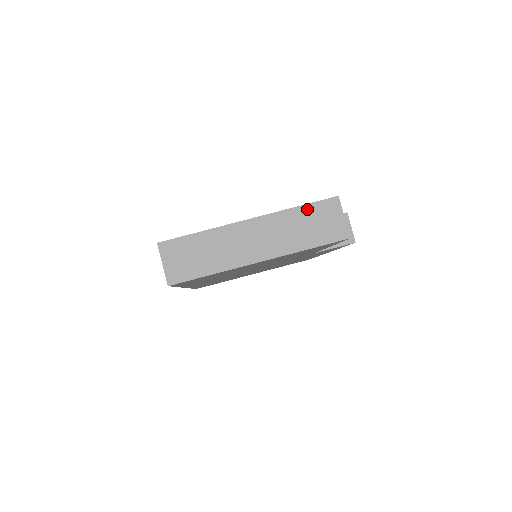
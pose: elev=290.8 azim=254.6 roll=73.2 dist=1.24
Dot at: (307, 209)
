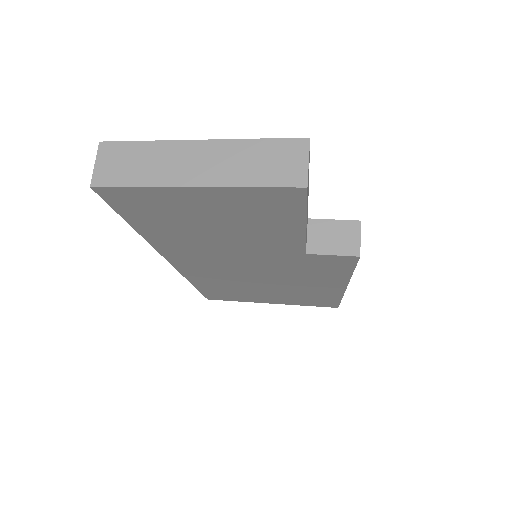
Dot at: (268, 144)
